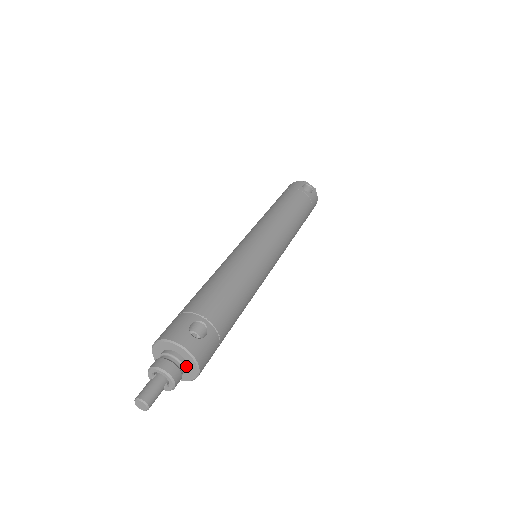
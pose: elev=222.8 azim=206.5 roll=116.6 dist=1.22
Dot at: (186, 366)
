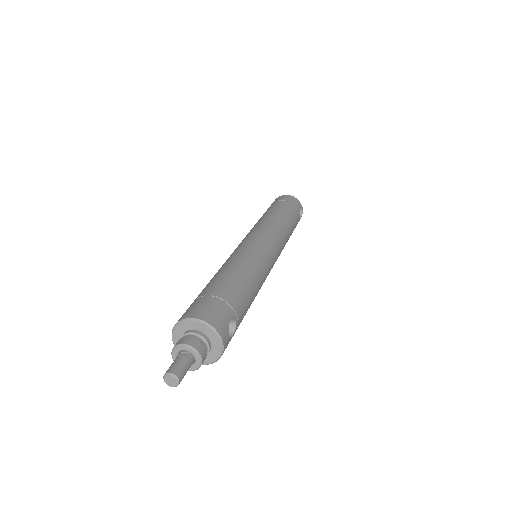
Dot at: occluded
